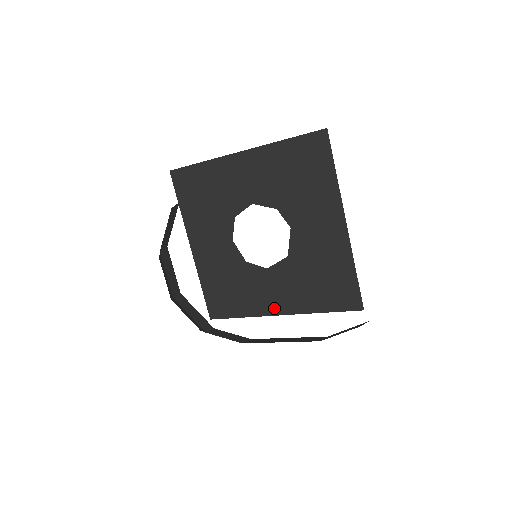
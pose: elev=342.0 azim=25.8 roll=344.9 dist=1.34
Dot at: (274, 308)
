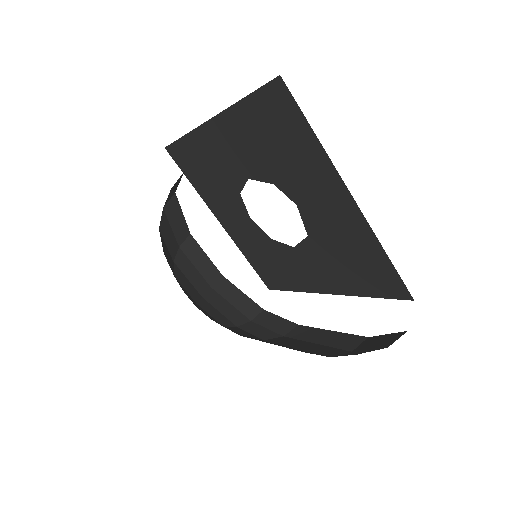
Dot at: (318, 286)
